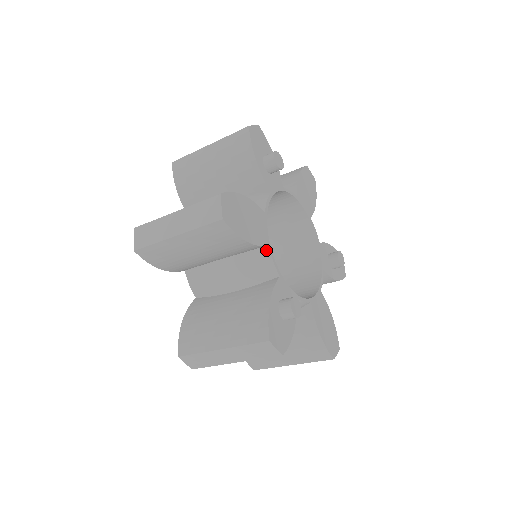
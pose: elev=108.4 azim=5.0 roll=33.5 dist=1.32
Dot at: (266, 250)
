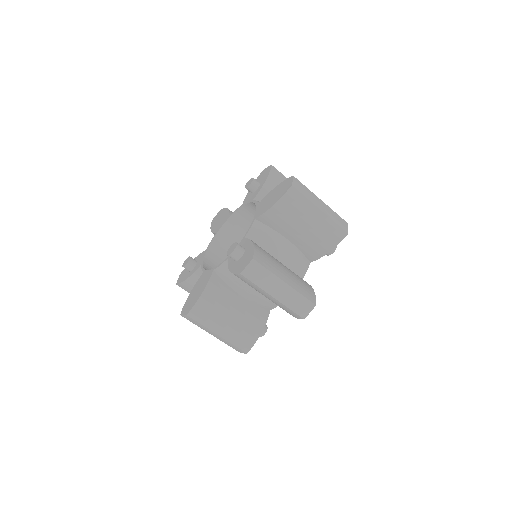
Dot at: occluded
